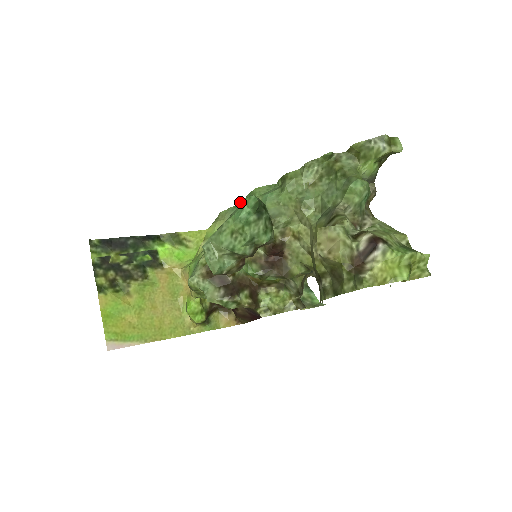
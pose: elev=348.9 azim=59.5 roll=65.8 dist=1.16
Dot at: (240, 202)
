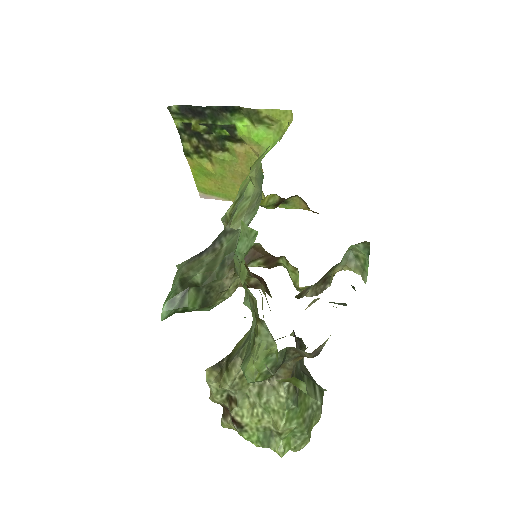
Dot at: occluded
